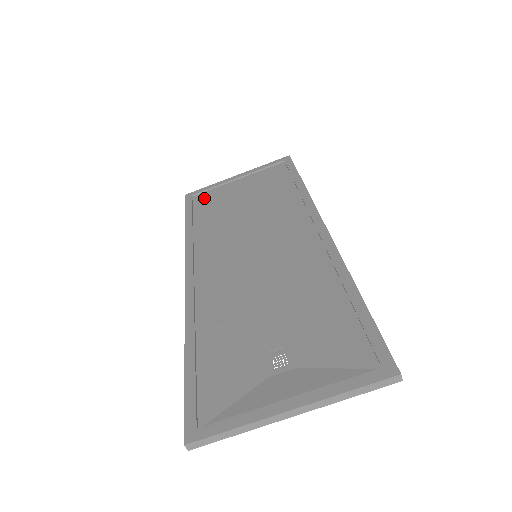
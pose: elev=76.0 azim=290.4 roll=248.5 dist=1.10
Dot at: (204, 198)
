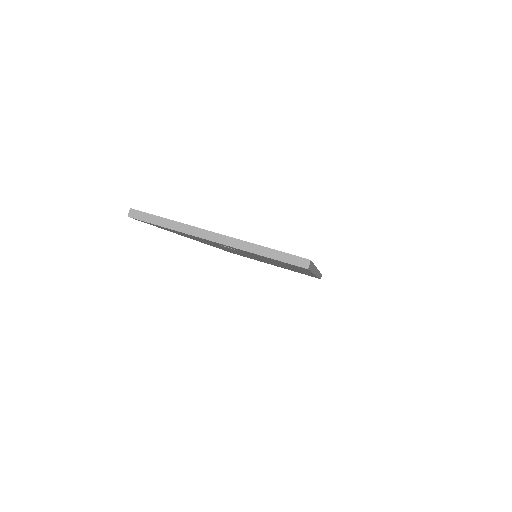
Dot at: occluded
